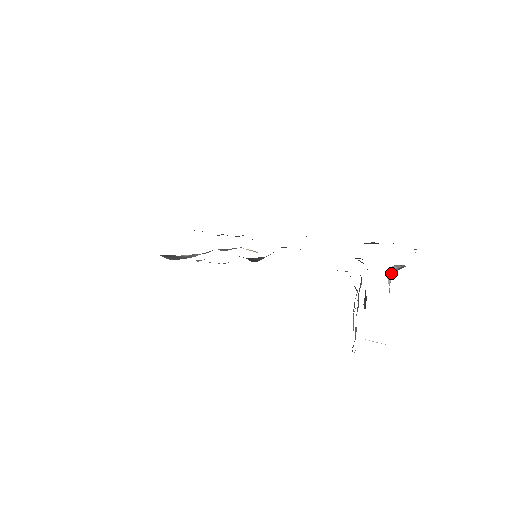
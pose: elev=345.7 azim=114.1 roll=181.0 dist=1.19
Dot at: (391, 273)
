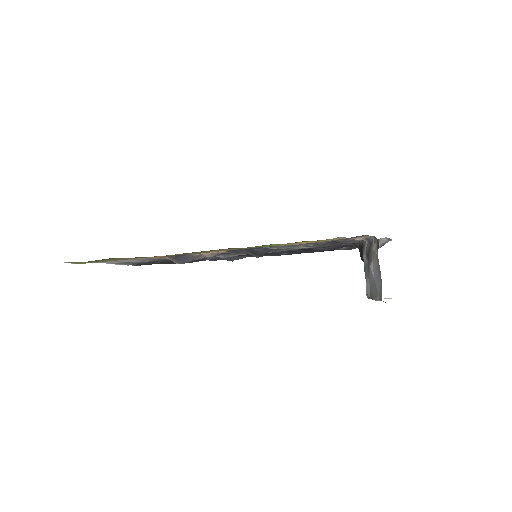
Dot at: occluded
